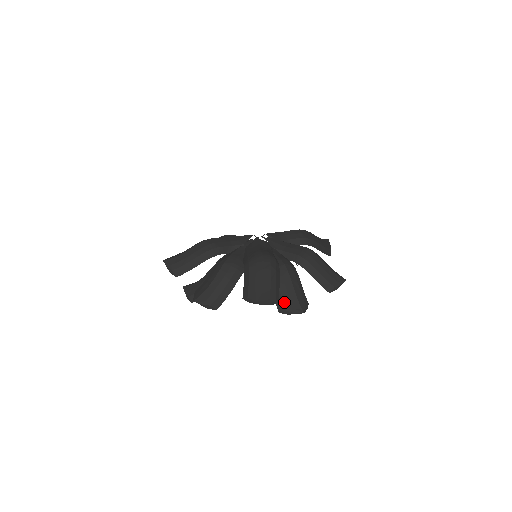
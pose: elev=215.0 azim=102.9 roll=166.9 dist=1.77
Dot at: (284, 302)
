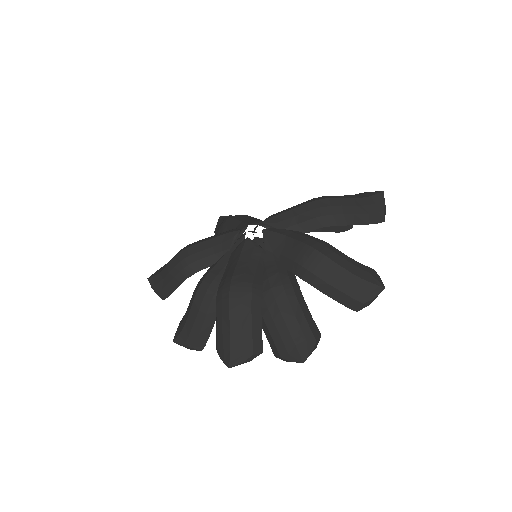
Dot at: (276, 345)
